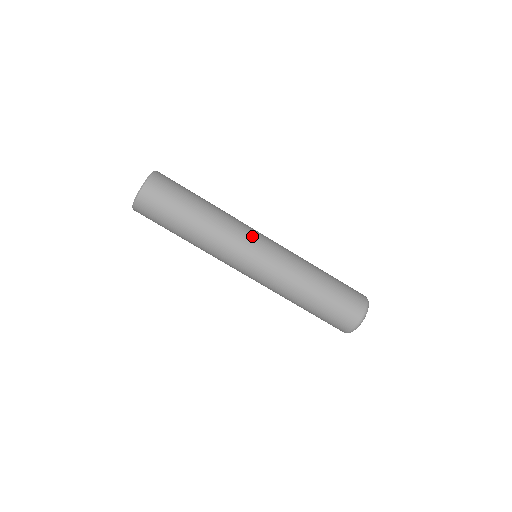
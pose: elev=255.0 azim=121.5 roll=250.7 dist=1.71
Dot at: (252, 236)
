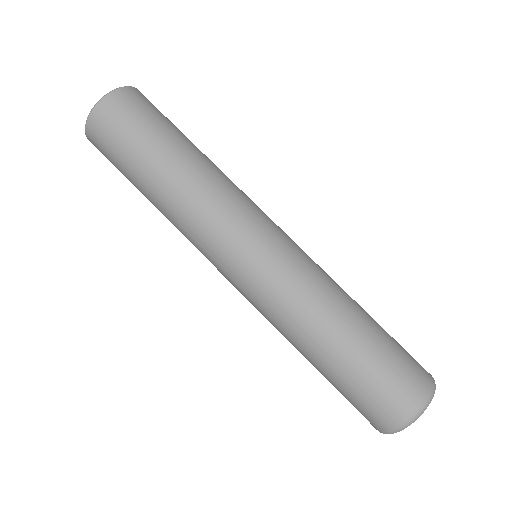
Dot at: (243, 225)
